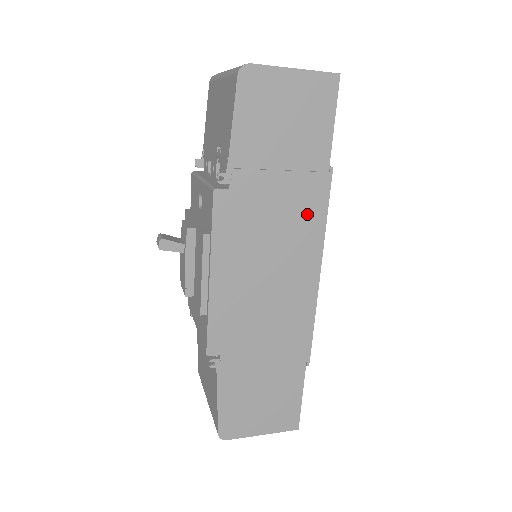
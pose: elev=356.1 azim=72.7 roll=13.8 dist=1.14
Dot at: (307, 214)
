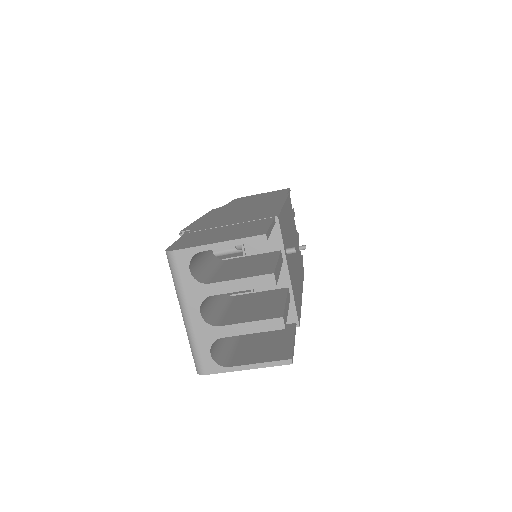
Dot at: occluded
